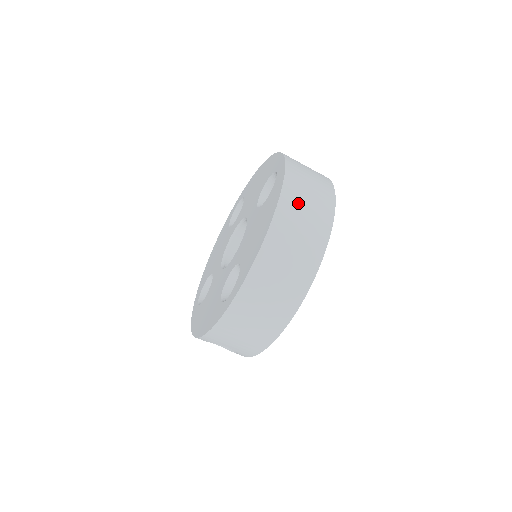
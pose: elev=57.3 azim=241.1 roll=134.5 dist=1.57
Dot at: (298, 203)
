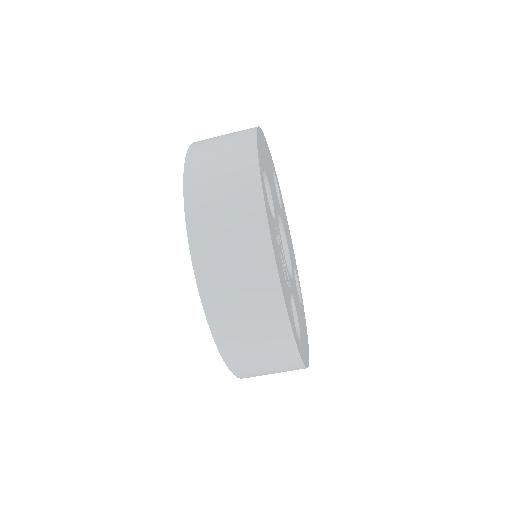
Dot at: (214, 240)
